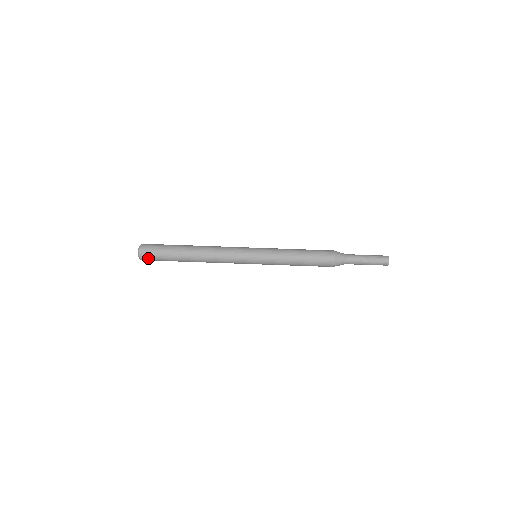
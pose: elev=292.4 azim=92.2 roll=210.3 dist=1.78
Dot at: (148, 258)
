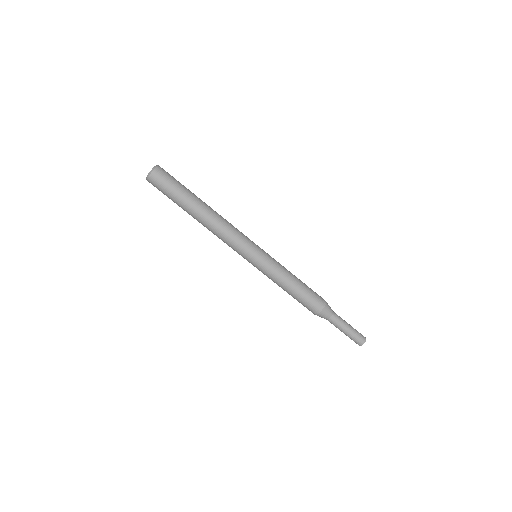
Dot at: (157, 182)
